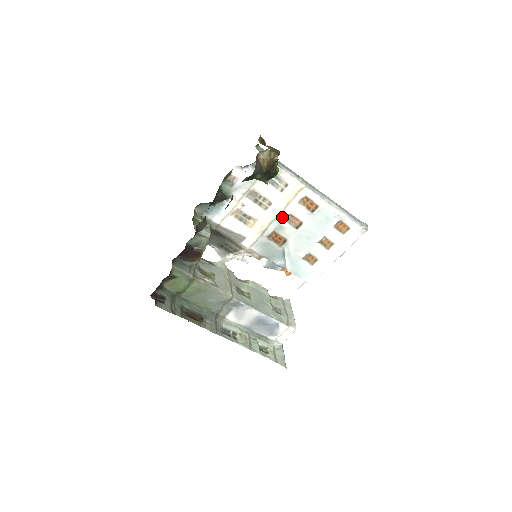
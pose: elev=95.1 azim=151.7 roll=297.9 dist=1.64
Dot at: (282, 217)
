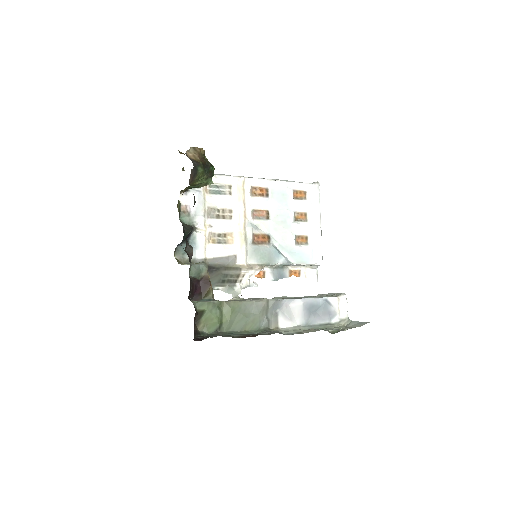
Dot at: (249, 217)
